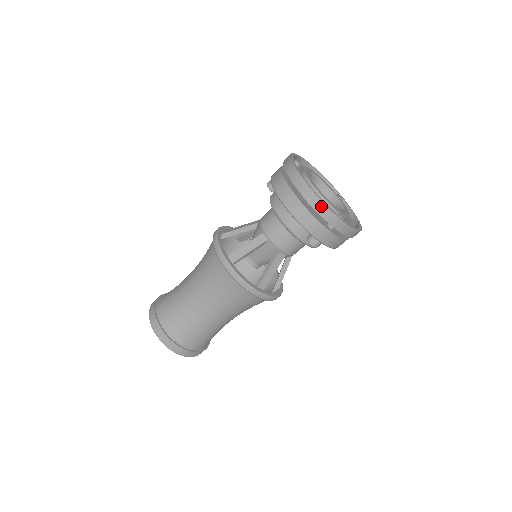
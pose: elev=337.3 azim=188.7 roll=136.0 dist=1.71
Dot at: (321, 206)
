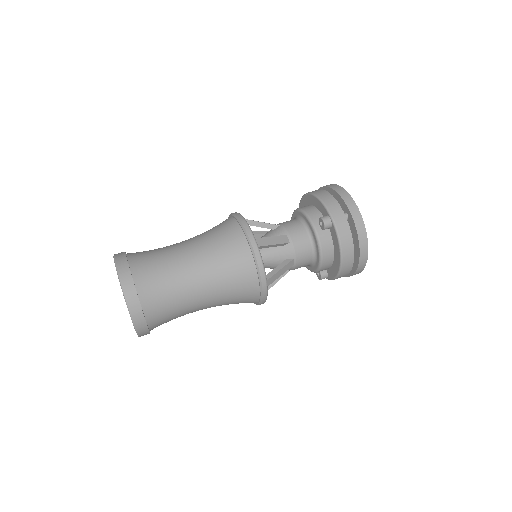
Dot at: occluded
